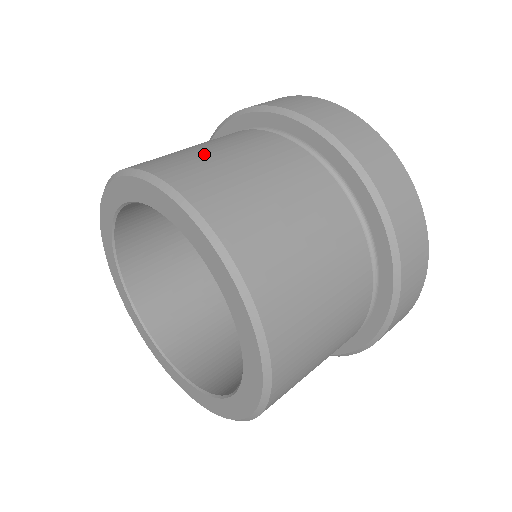
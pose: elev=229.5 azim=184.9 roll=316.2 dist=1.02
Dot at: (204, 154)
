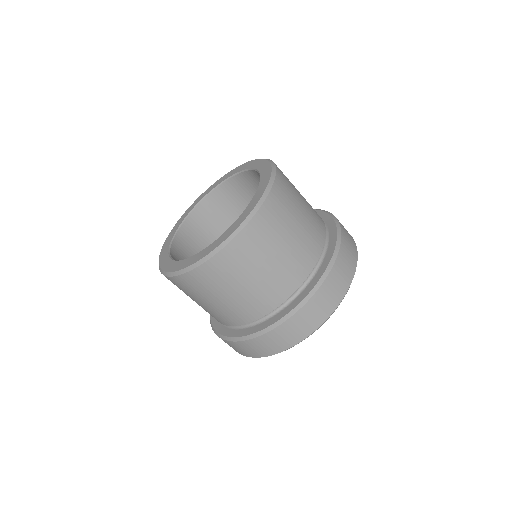
Dot at: occluded
